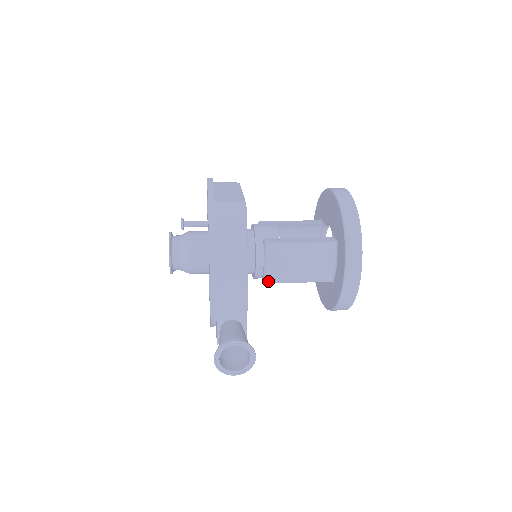
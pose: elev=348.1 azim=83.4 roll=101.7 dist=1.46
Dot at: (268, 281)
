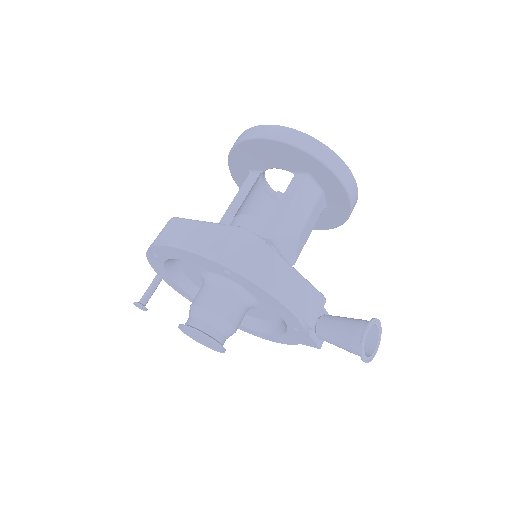
Dot at: (294, 262)
